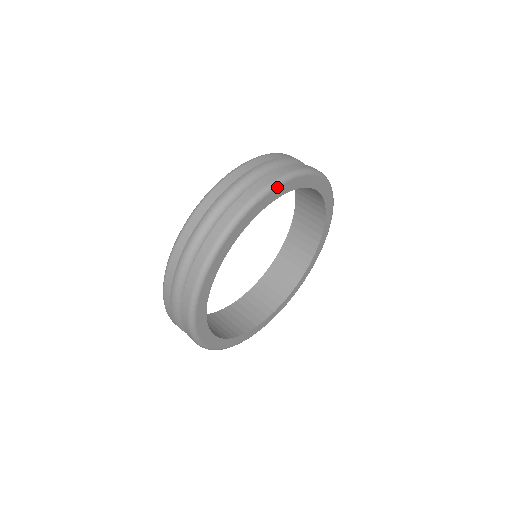
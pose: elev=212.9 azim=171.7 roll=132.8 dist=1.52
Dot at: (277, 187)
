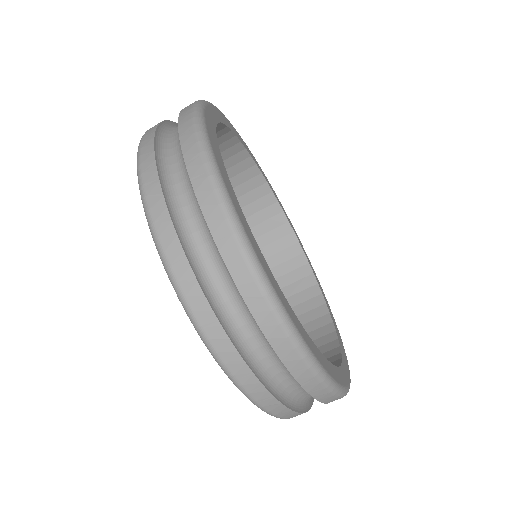
Dot at: (204, 107)
